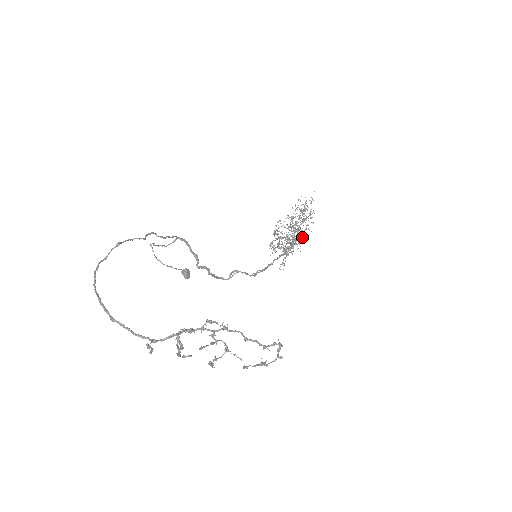
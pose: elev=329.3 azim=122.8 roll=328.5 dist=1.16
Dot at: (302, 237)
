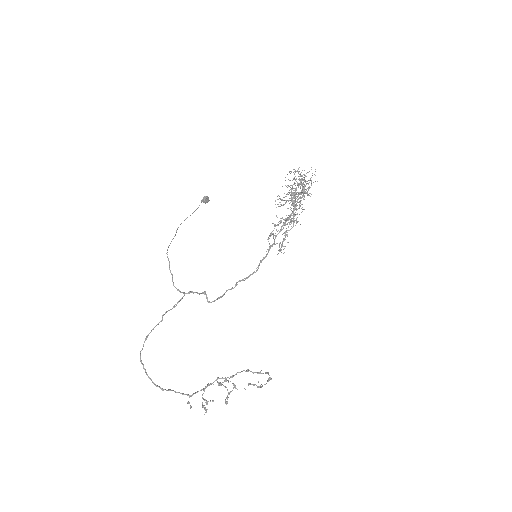
Dot at: occluded
